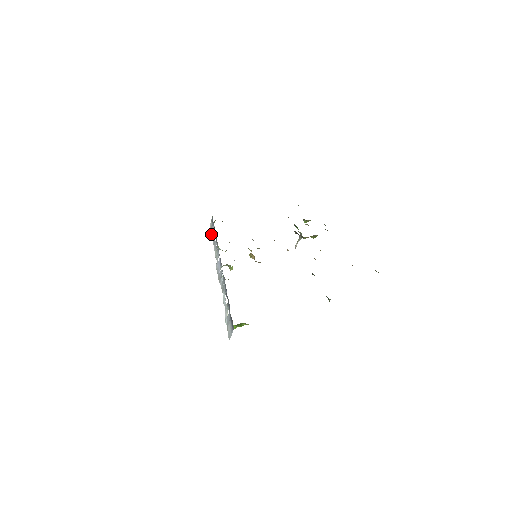
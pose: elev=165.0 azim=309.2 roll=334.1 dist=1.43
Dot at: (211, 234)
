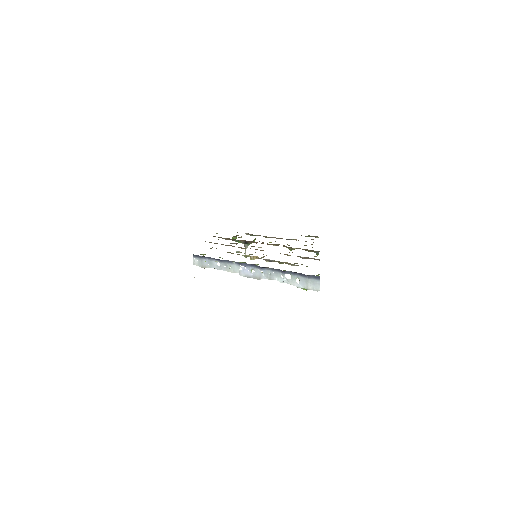
Dot at: (206, 267)
